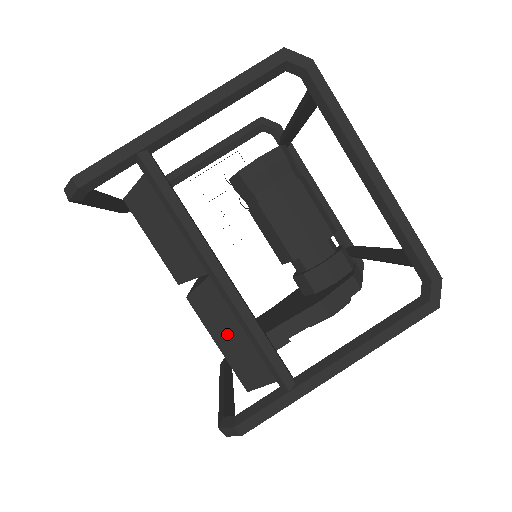
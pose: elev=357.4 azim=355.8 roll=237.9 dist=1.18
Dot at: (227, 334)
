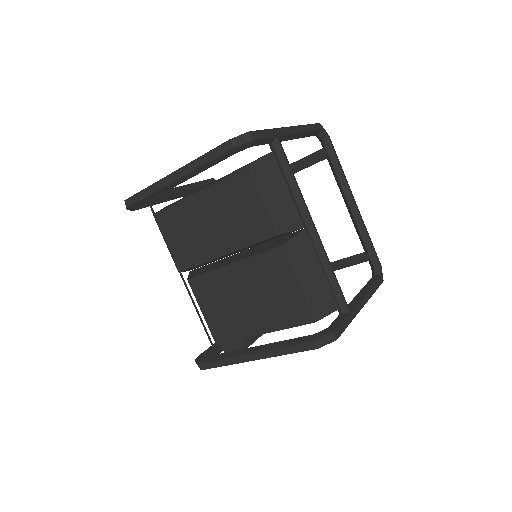
Dot at: (309, 274)
